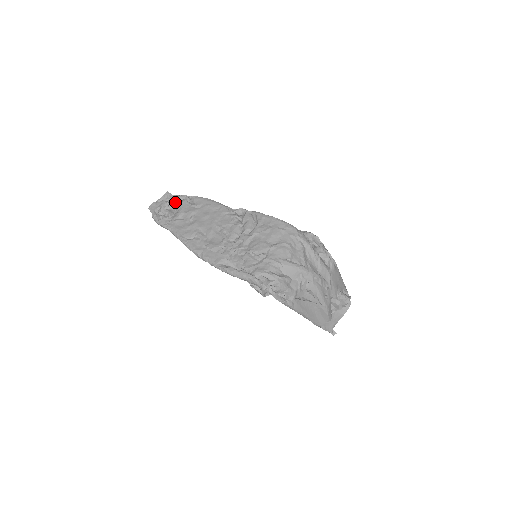
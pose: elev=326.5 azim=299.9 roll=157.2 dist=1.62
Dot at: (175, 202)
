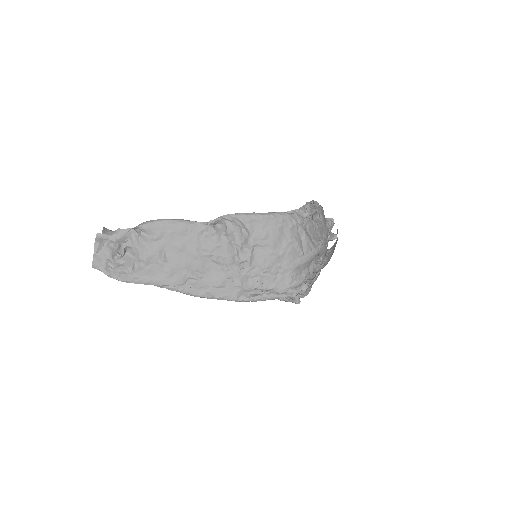
Dot at: (120, 243)
